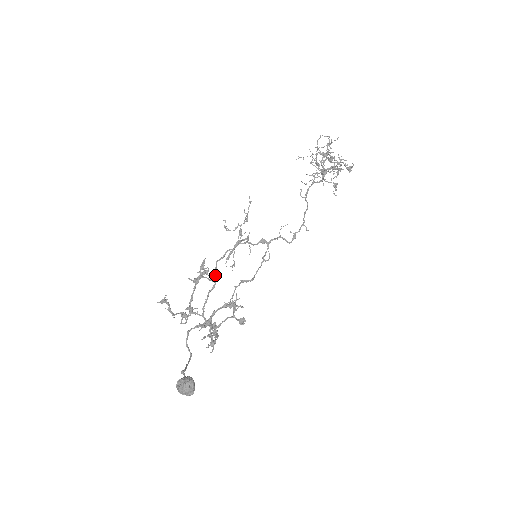
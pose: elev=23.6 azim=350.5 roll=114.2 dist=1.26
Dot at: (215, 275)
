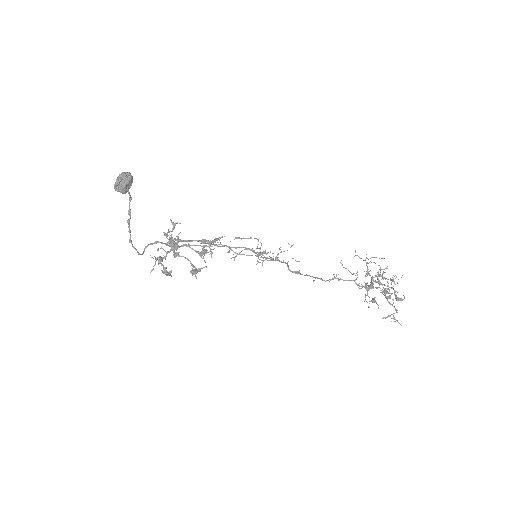
Dot at: occluded
